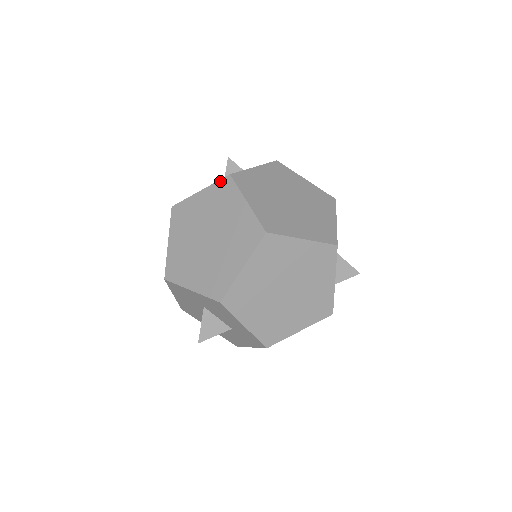
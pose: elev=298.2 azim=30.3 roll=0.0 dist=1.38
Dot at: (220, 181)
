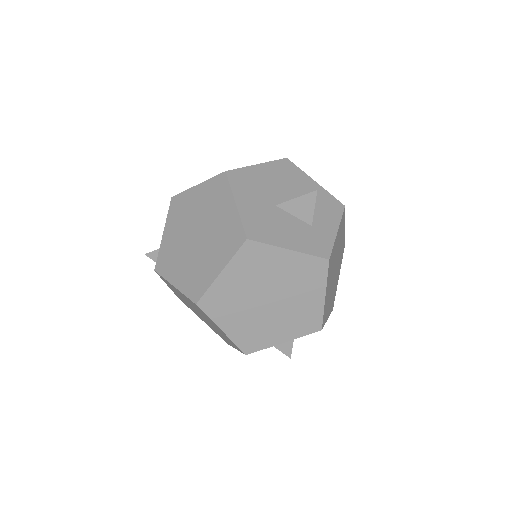
Dot at: occluded
